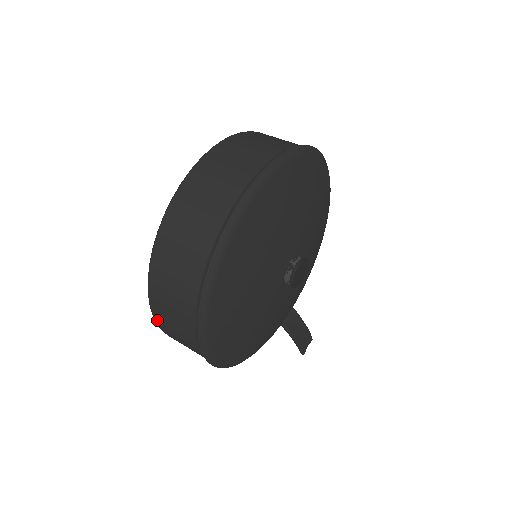
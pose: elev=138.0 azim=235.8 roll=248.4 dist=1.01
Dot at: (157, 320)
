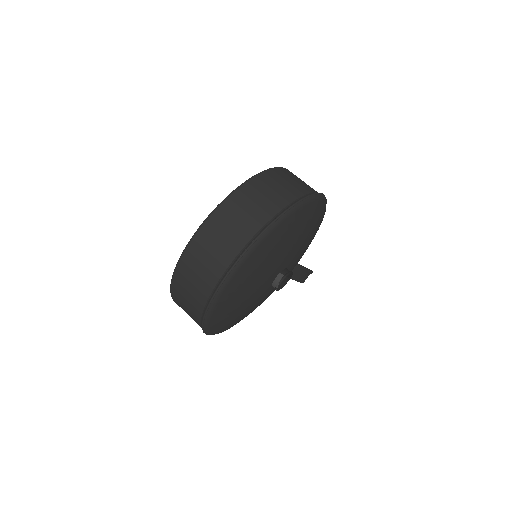
Dot at: occluded
